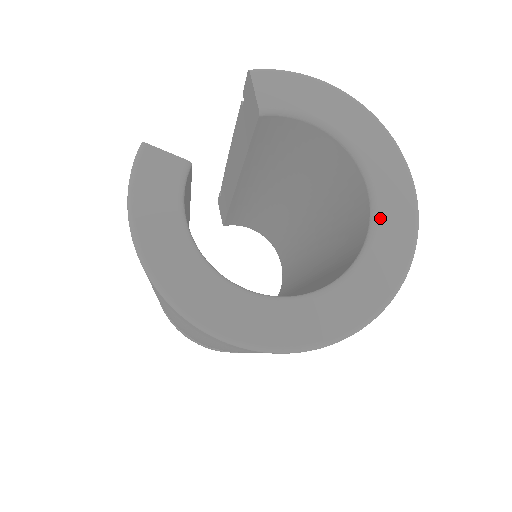
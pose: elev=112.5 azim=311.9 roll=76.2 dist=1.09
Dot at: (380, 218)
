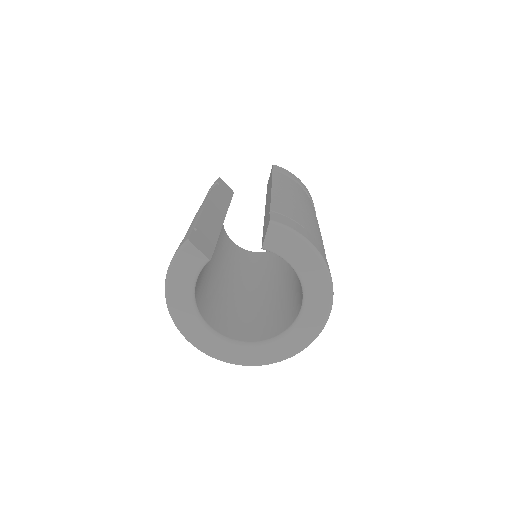
Dot at: (296, 328)
